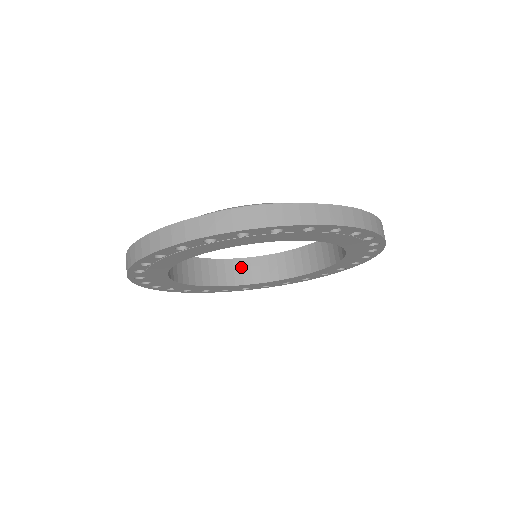
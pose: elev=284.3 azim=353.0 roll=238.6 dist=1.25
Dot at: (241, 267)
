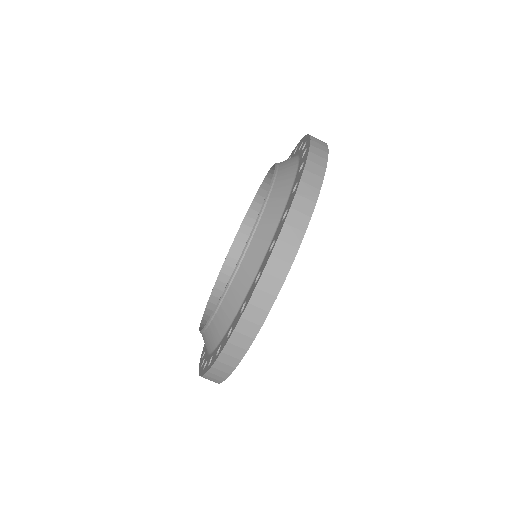
Dot at: (235, 260)
